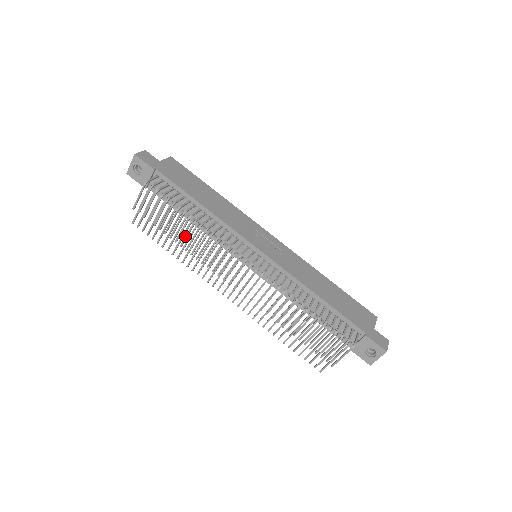
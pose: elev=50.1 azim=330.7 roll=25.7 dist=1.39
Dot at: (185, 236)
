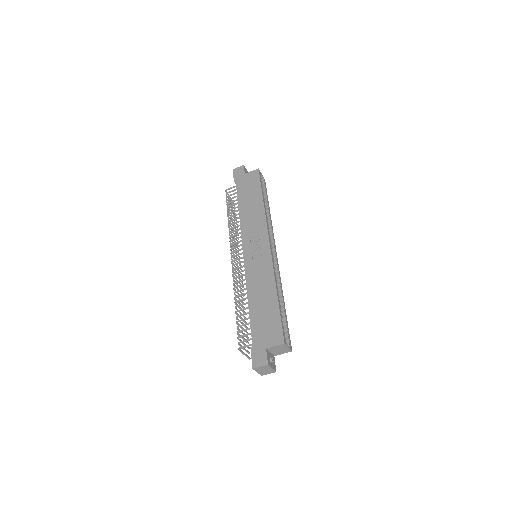
Dot at: (233, 230)
